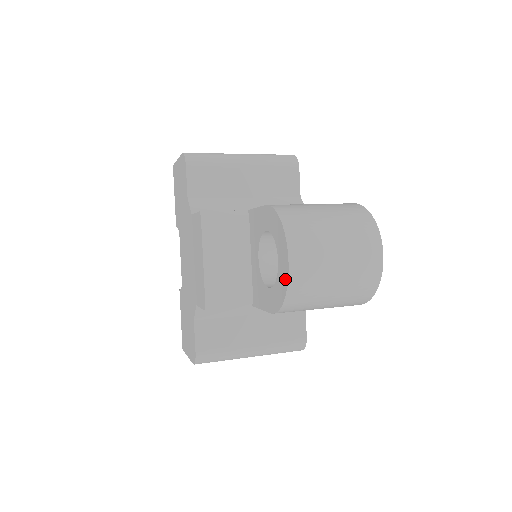
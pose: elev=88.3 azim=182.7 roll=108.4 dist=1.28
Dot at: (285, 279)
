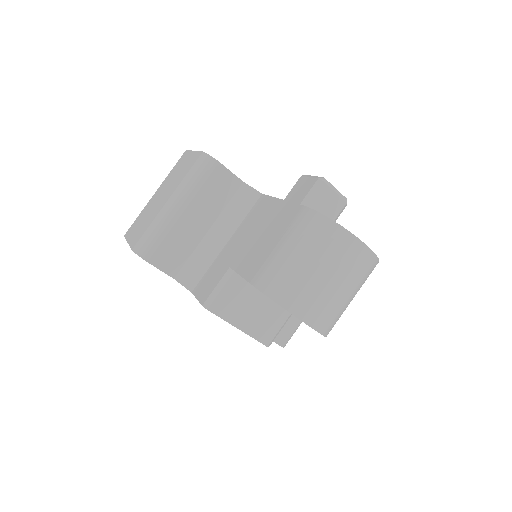
Dot at: occluded
